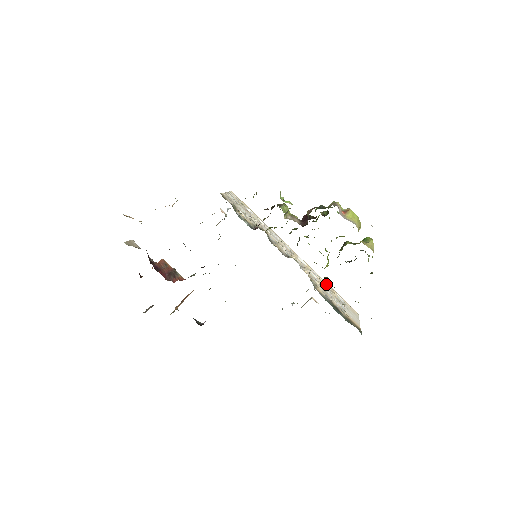
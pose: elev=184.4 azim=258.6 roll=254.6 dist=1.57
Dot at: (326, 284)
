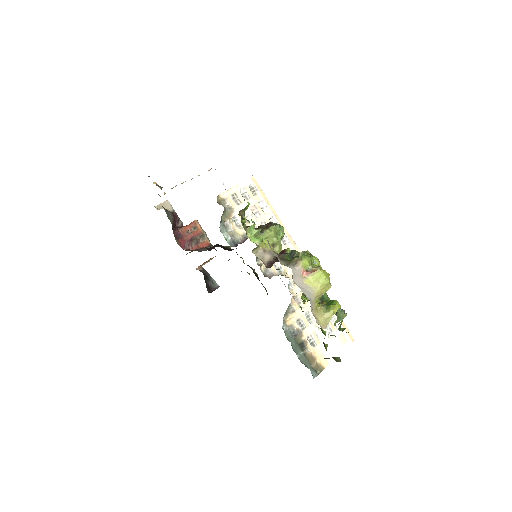
Dot at: occluded
